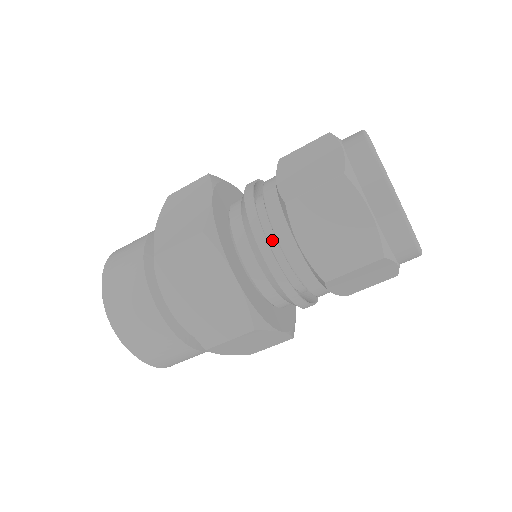
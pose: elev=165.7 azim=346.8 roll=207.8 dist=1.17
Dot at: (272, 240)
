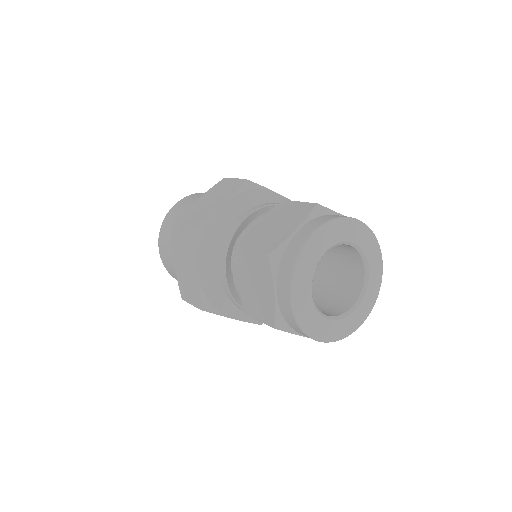
Dot at: occluded
